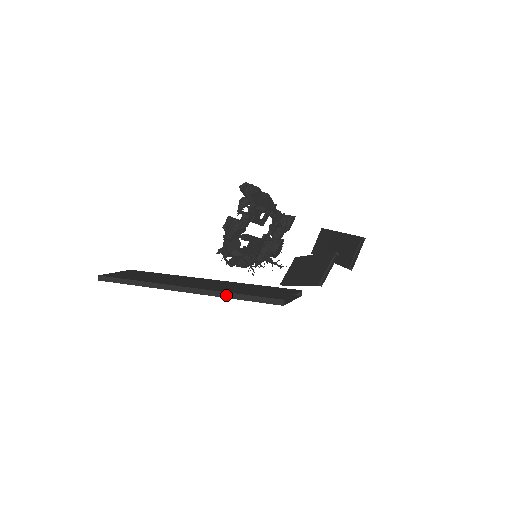
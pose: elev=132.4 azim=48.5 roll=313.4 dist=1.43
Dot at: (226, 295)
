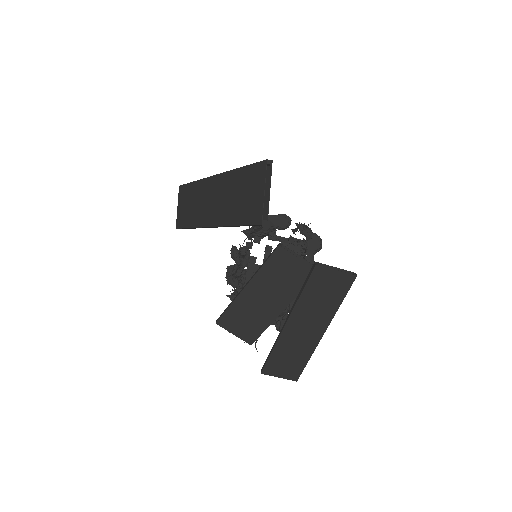
Dot at: occluded
